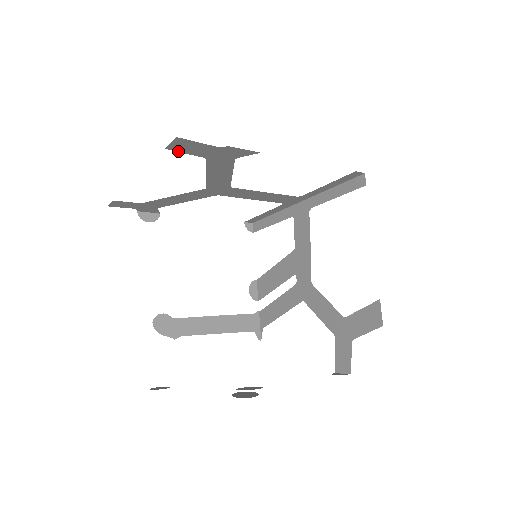
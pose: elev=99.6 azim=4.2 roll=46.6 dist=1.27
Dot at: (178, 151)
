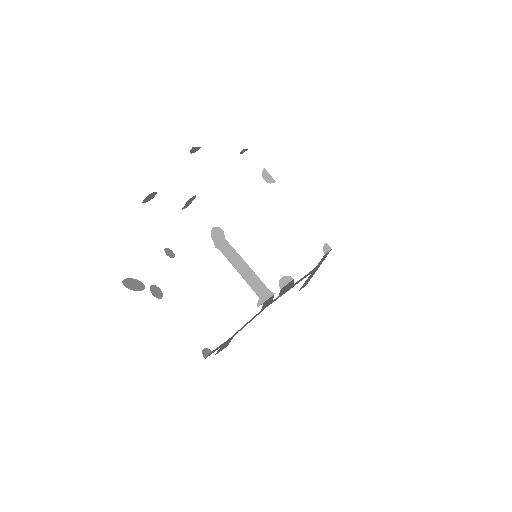
Dot at: occluded
